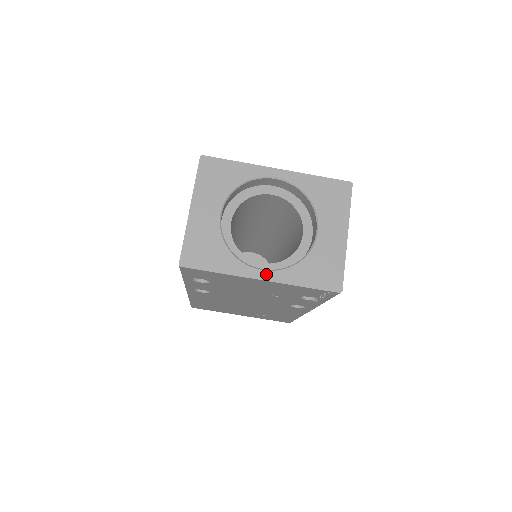
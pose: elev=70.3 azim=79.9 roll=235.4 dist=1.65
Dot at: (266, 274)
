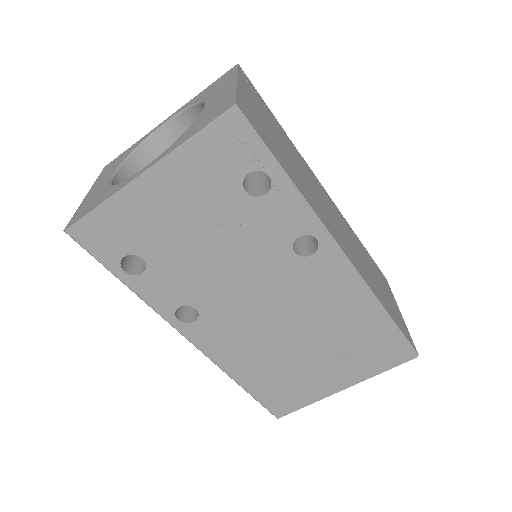
Dot at: (147, 166)
